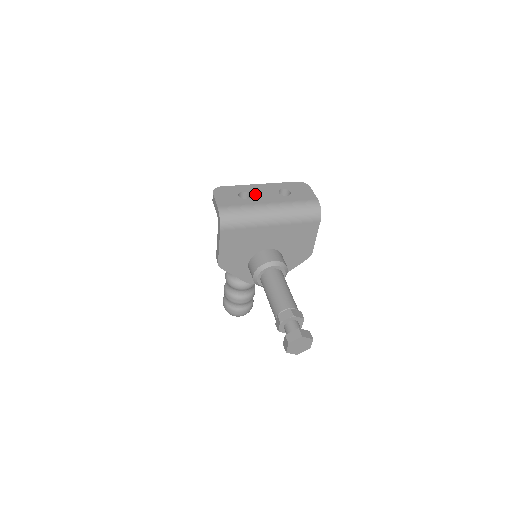
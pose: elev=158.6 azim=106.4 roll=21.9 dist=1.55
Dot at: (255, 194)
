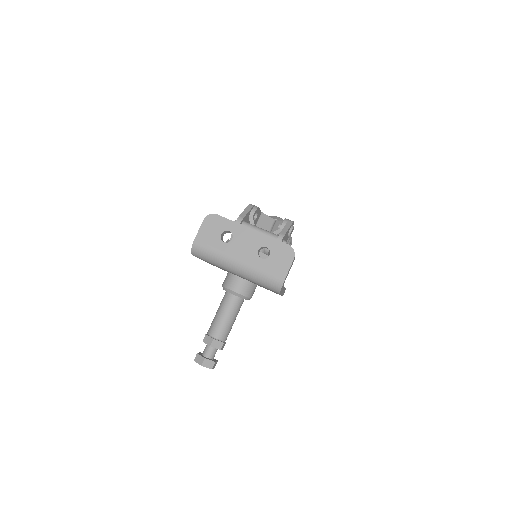
Dot at: (236, 241)
